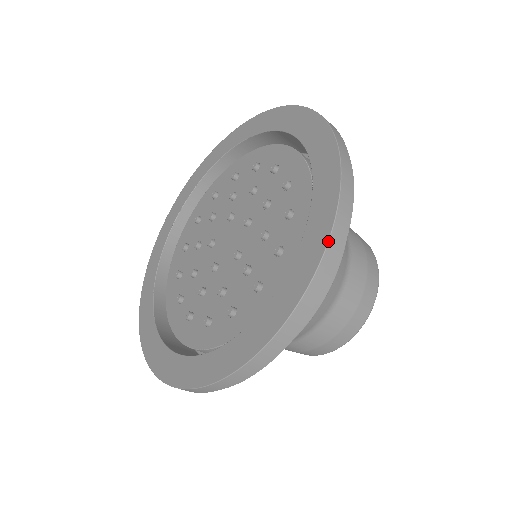
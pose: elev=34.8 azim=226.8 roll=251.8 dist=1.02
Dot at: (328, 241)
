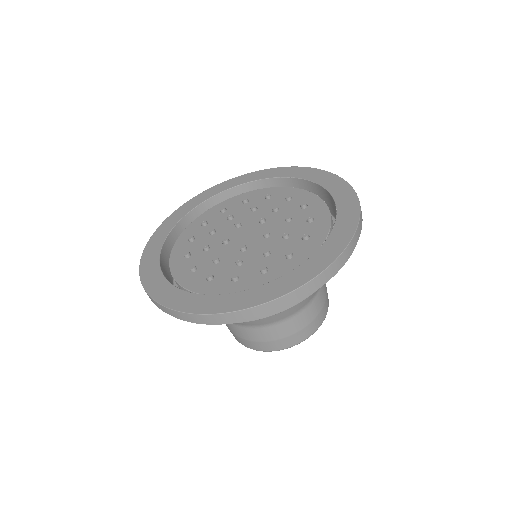
Dot at: occluded
